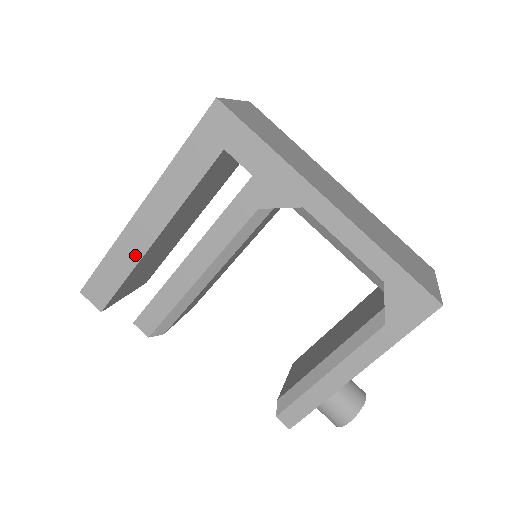
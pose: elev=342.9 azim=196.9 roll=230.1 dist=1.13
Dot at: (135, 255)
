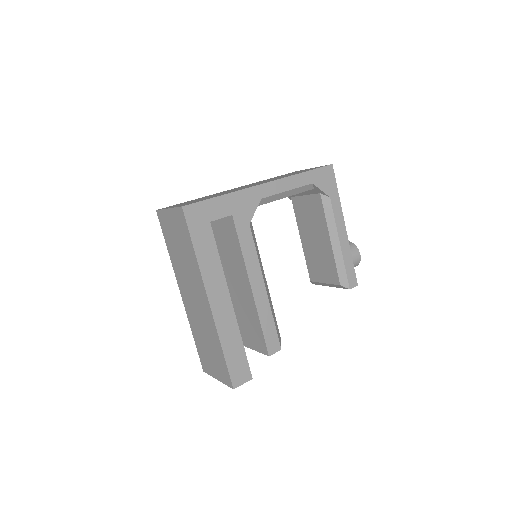
Dot at: (233, 326)
